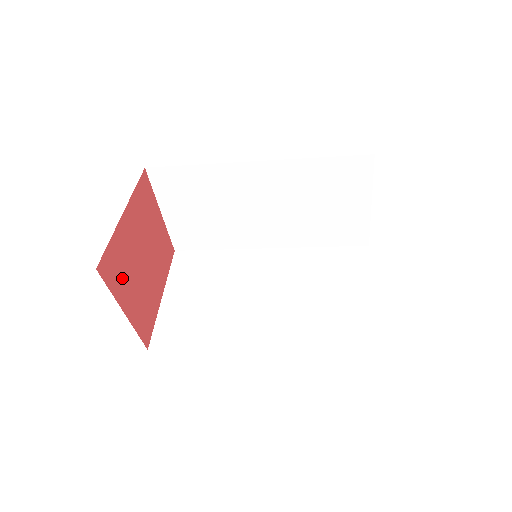
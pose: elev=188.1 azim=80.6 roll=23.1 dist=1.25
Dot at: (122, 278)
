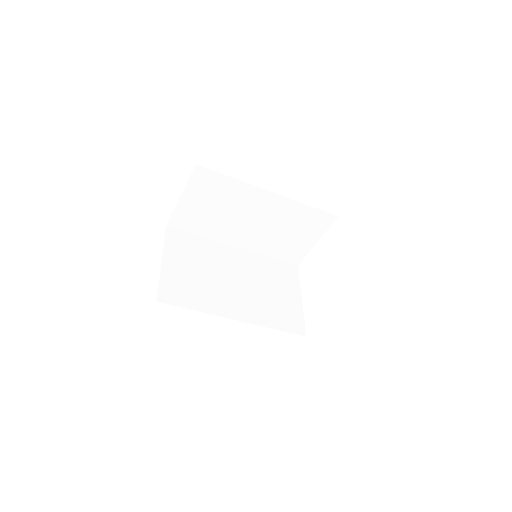
Dot at: occluded
